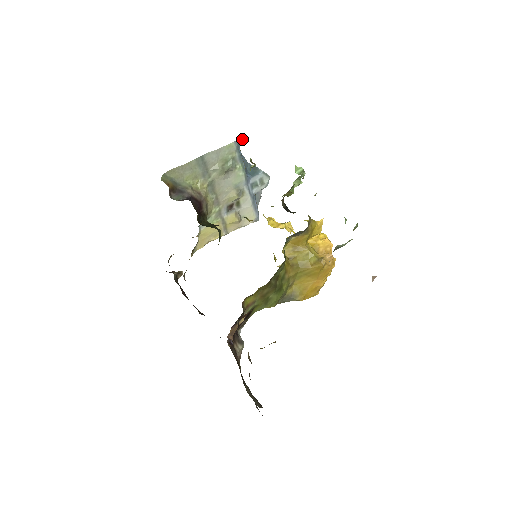
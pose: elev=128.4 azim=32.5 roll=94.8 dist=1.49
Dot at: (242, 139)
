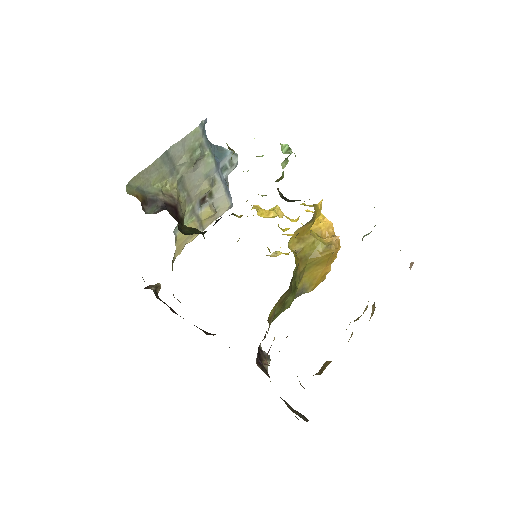
Dot at: (206, 120)
